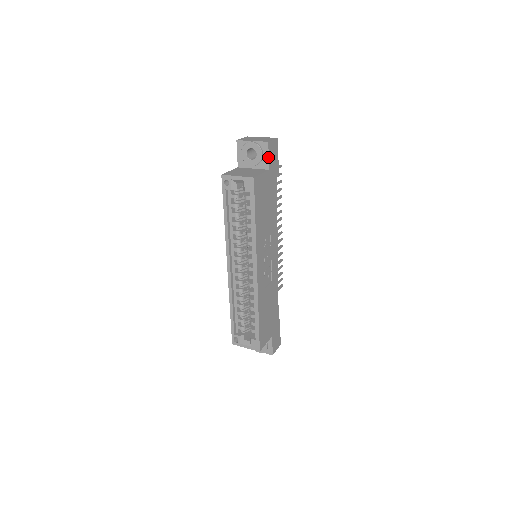
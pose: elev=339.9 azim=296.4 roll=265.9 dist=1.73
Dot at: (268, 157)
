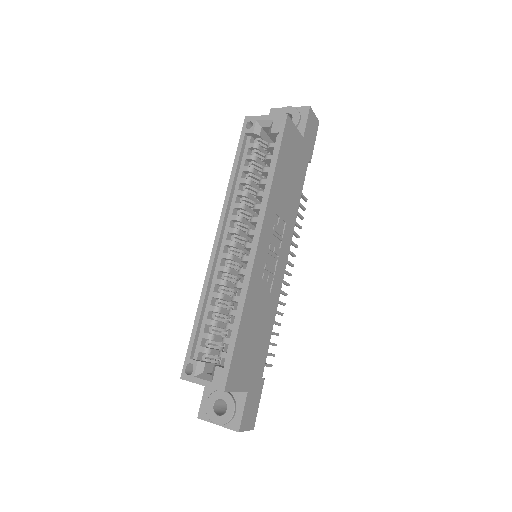
Dot at: (306, 123)
